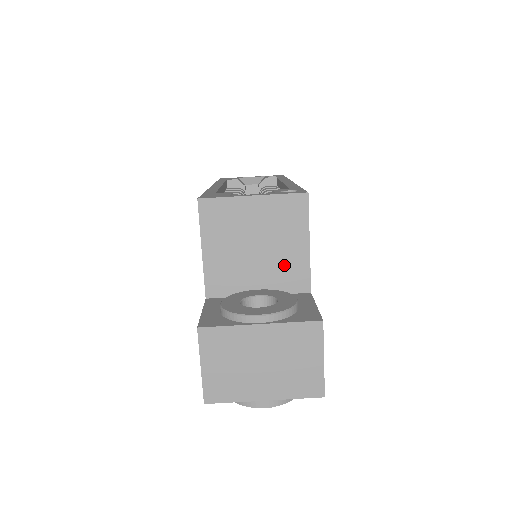
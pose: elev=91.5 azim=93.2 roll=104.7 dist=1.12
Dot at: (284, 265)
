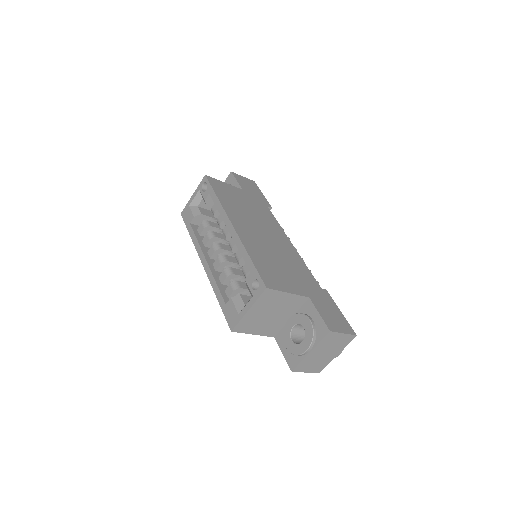
Dot at: (288, 305)
